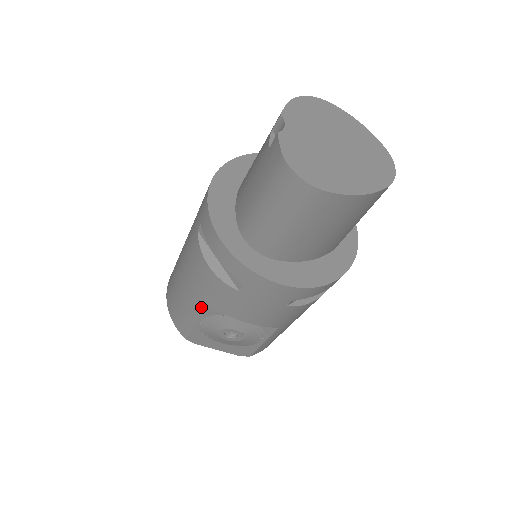
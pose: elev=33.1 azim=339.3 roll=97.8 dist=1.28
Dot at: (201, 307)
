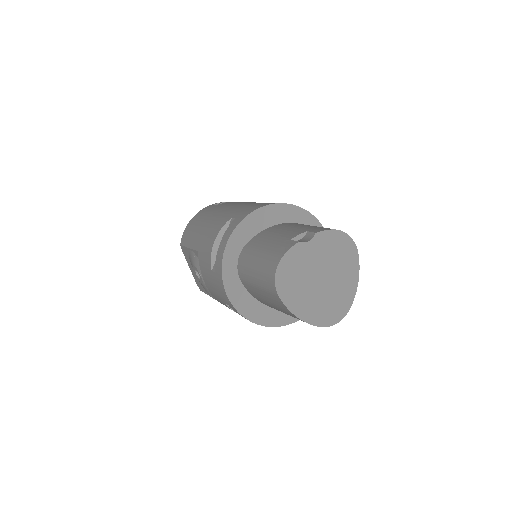
Dot at: (196, 247)
